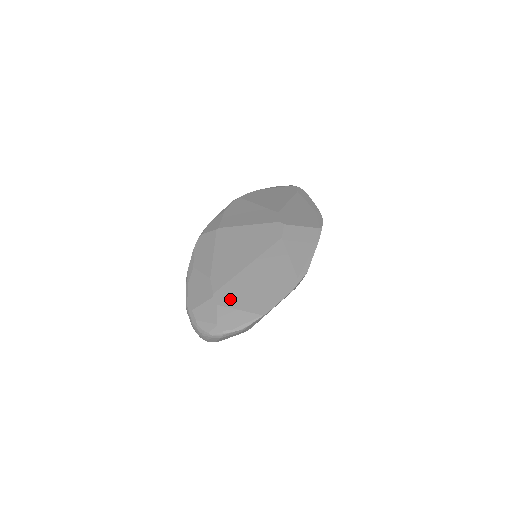
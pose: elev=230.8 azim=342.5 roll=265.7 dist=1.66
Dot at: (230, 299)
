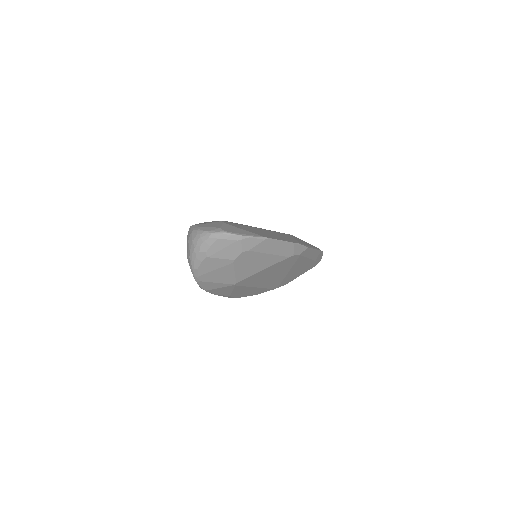
Dot at: (237, 226)
